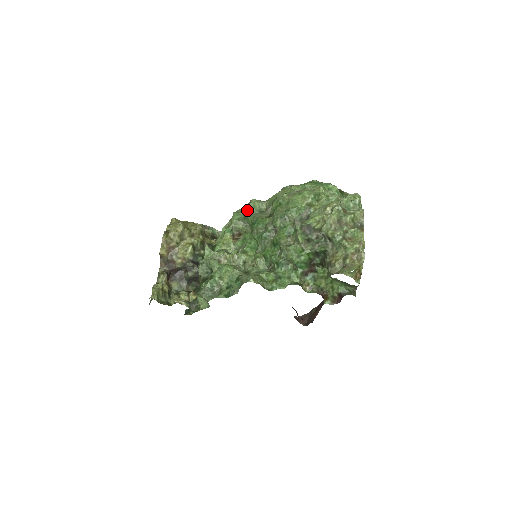
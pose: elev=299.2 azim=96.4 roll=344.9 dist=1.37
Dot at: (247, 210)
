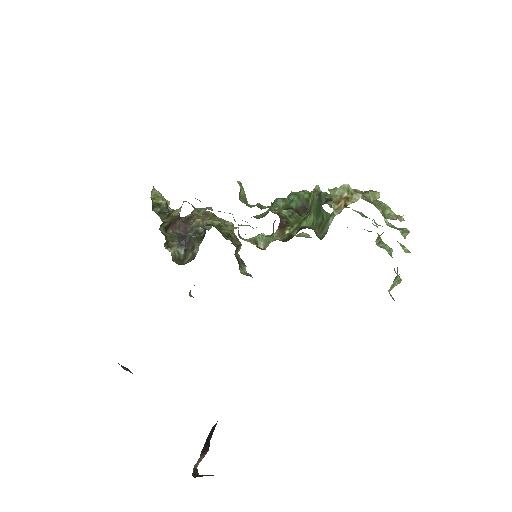
Dot at: occluded
